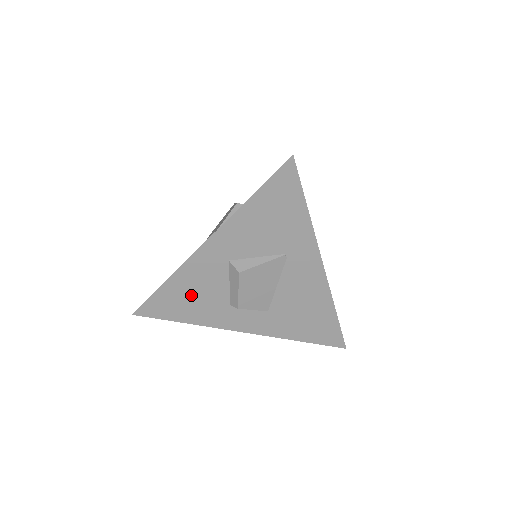
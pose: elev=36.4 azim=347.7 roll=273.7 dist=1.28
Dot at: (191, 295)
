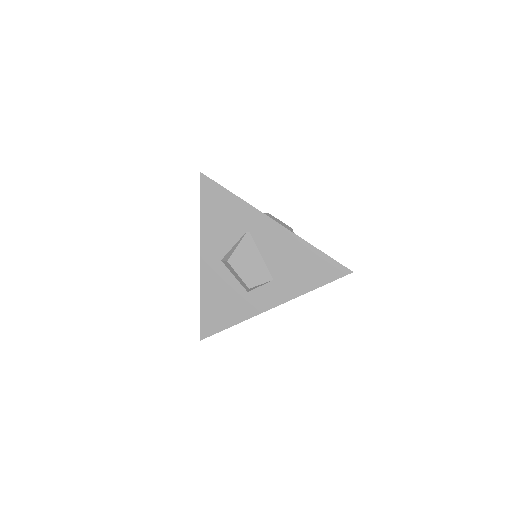
Dot at: (220, 301)
